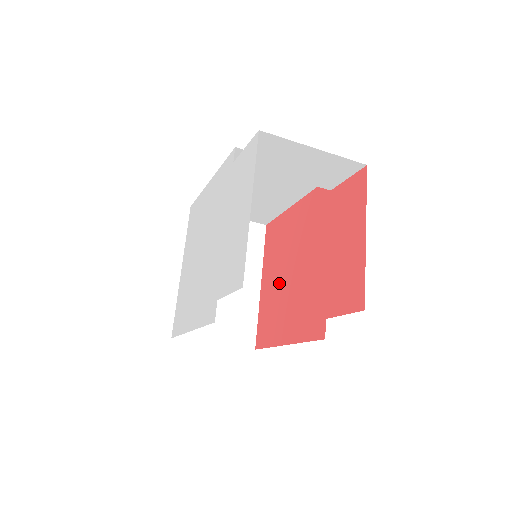
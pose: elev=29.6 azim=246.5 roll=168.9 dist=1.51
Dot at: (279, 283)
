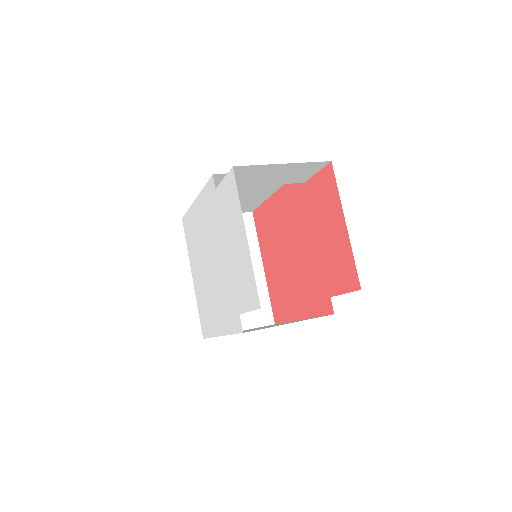
Dot at: (280, 266)
